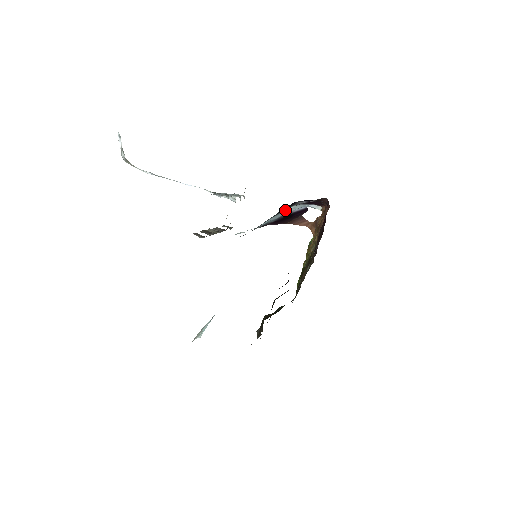
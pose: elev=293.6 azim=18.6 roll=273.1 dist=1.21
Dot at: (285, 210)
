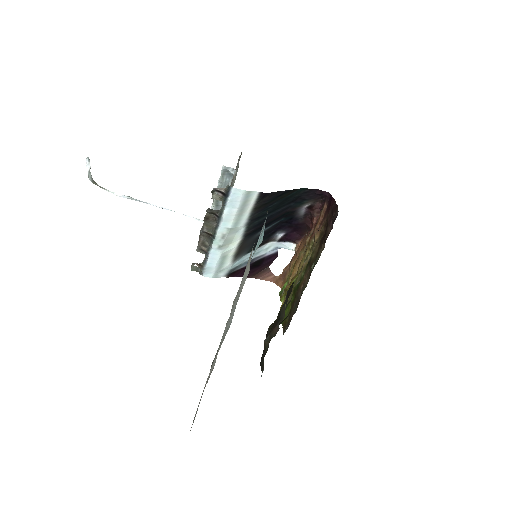
Dot at: (260, 247)
